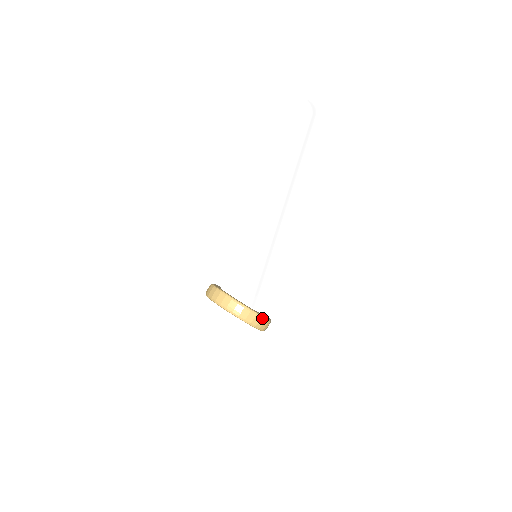
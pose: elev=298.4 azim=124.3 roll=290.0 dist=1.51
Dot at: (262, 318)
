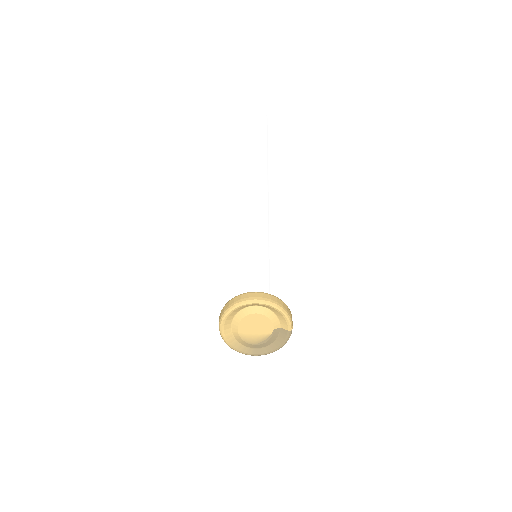
Dot at: (287, 307)
